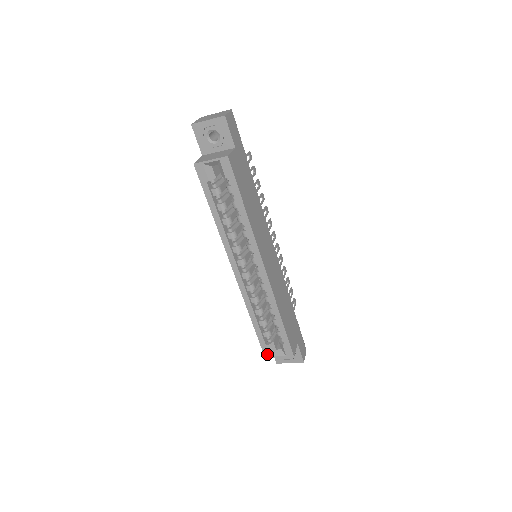
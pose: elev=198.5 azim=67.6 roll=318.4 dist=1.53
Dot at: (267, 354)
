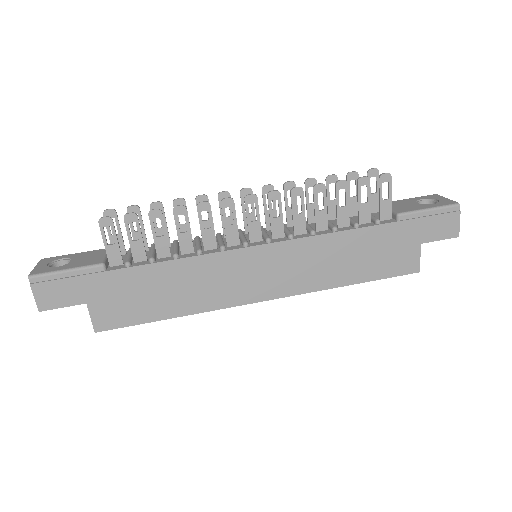
Dot at: occluded
